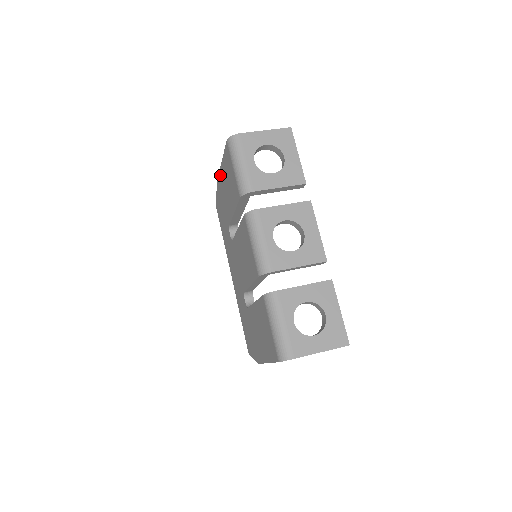
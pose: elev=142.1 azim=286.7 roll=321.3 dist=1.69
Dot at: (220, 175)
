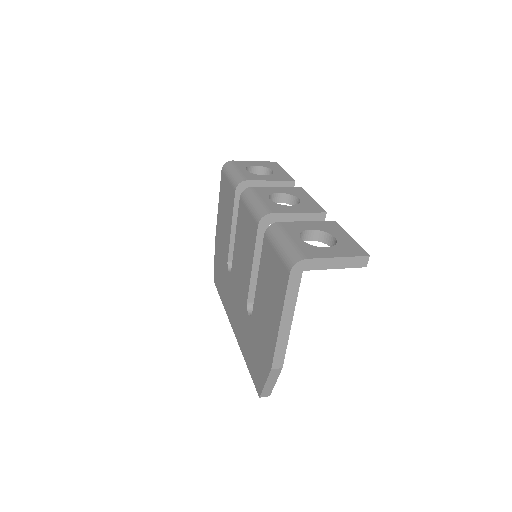
Dot at: (217, 227)
